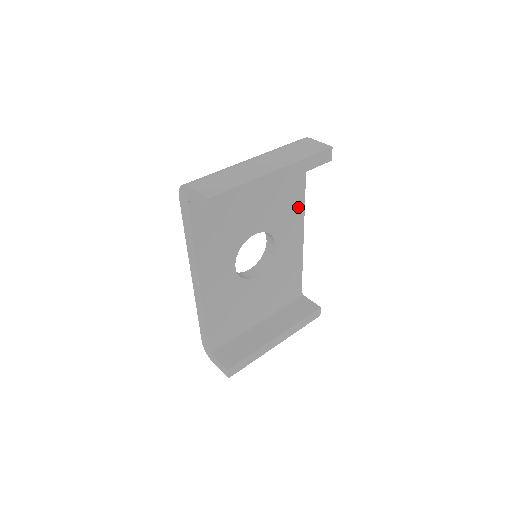
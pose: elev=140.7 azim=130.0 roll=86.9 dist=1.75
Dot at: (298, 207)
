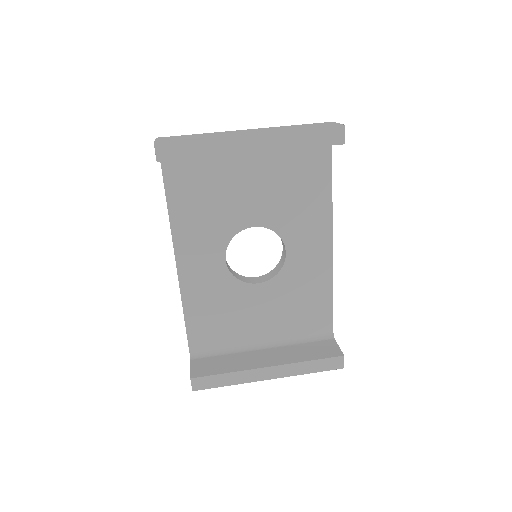
Dot at: (321, 211)
